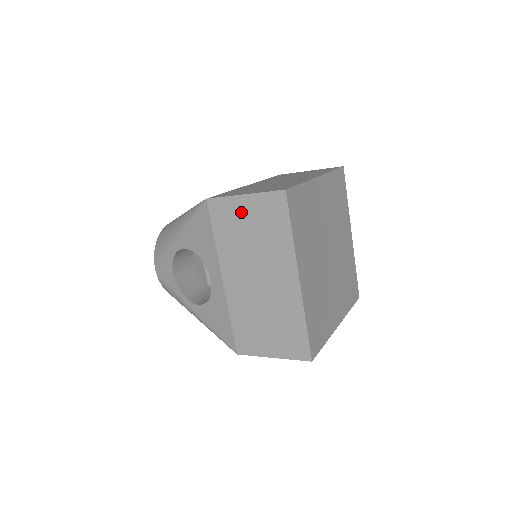
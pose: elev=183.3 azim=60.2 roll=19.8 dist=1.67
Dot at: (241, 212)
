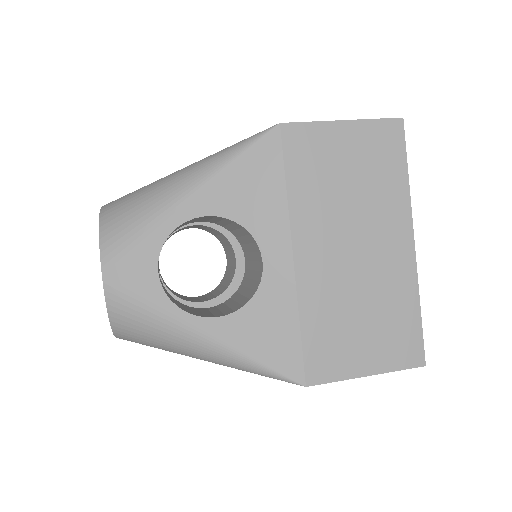
Dot at: (337, 146)
